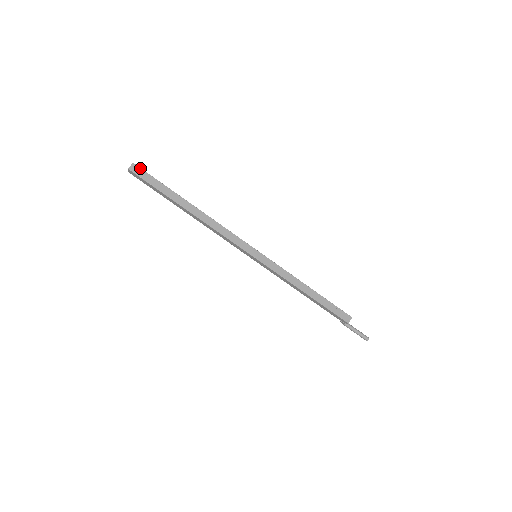
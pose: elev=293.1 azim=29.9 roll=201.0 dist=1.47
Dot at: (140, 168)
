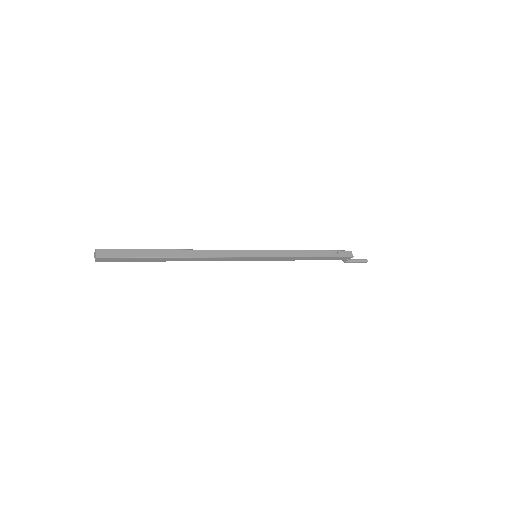
Dot at: (106, 249)
